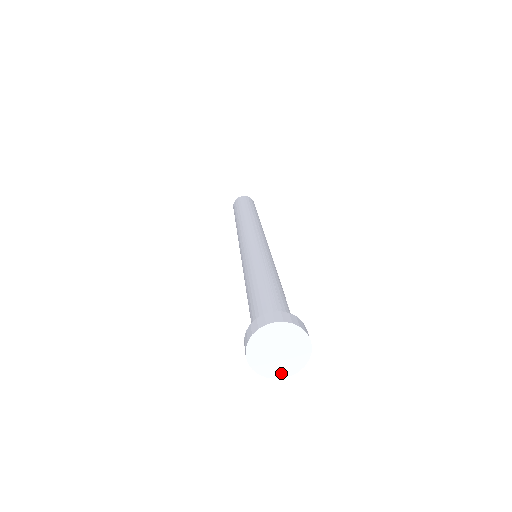
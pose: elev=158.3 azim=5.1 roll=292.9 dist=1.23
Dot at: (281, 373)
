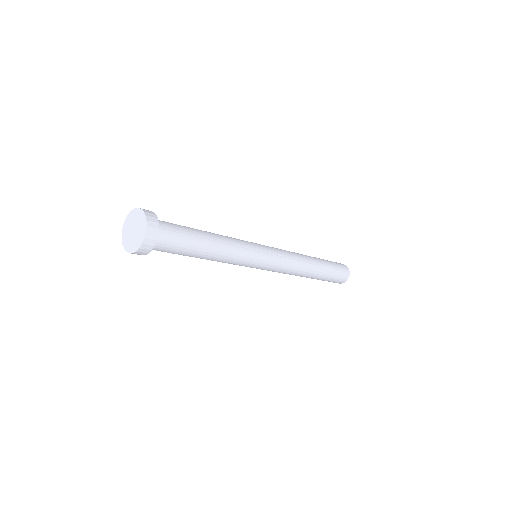
Dot at: (140, 242)
